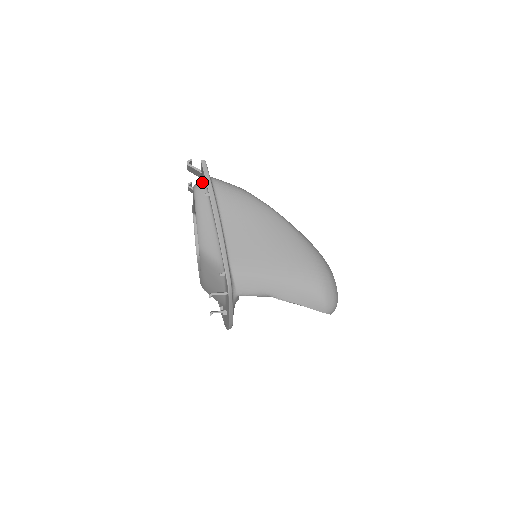
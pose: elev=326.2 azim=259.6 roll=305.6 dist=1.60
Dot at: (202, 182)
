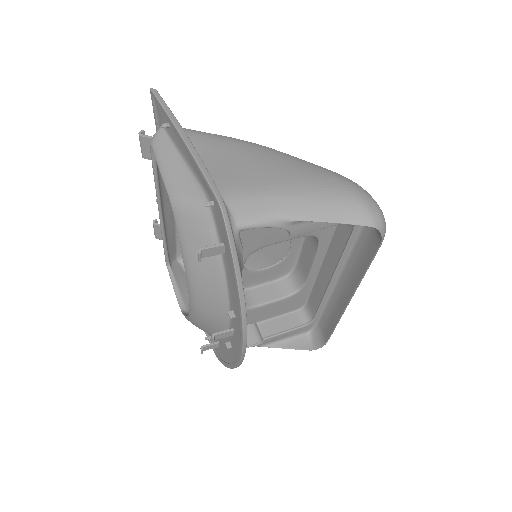
Dot at: (158, 129)
